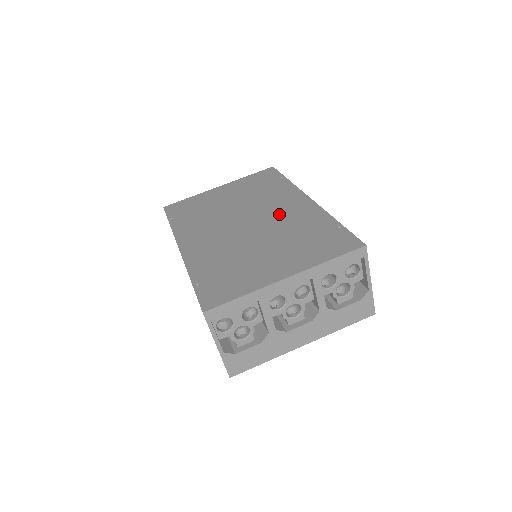
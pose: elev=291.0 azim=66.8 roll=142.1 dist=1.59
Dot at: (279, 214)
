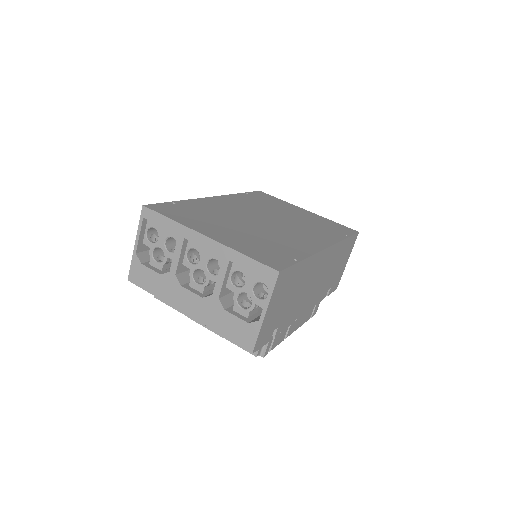
Dot at: (291, 233)
